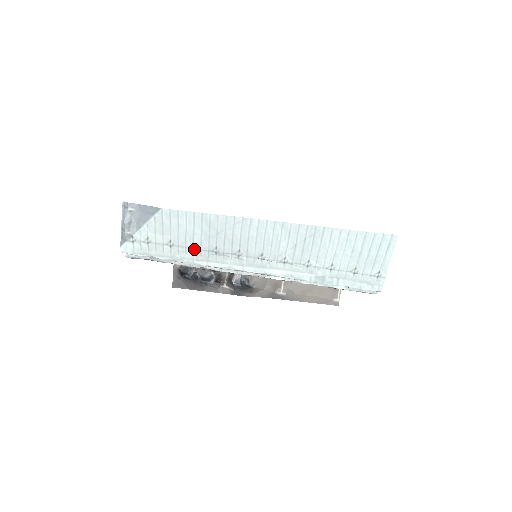
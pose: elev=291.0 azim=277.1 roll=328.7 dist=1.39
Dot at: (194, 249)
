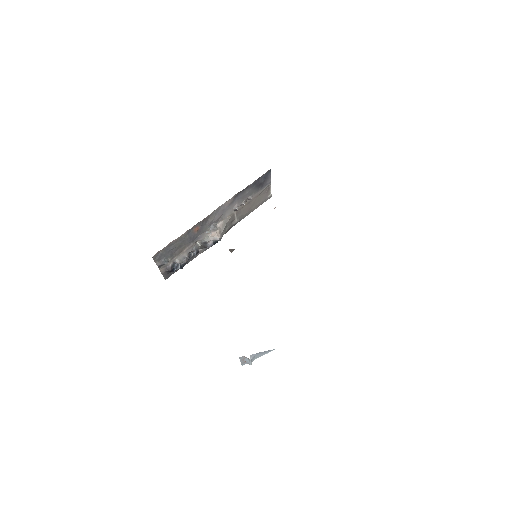
Dot at: occluded
